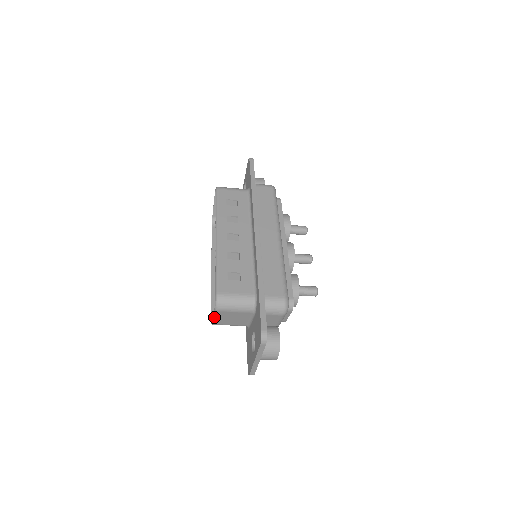
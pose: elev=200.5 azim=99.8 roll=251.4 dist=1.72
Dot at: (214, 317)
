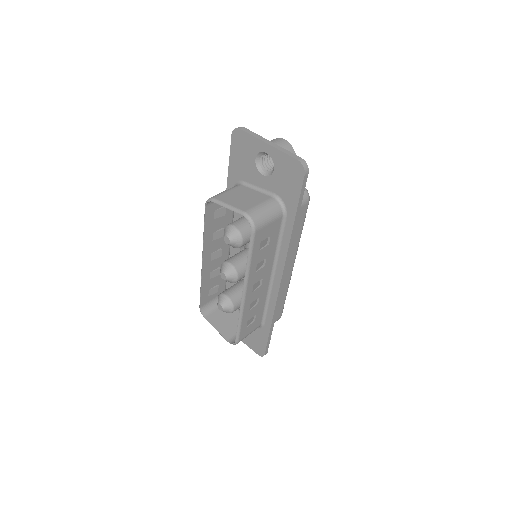
Dot at: (217, 330)
